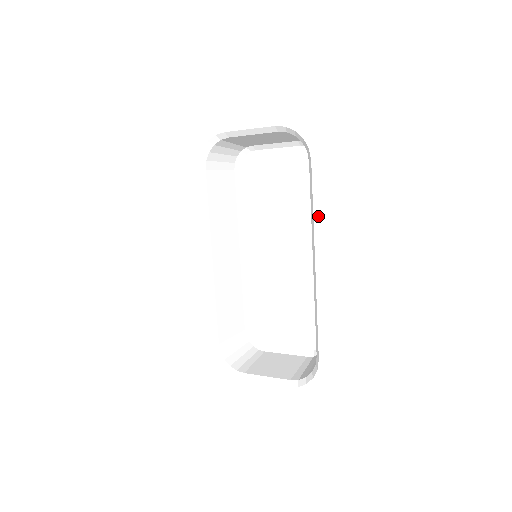
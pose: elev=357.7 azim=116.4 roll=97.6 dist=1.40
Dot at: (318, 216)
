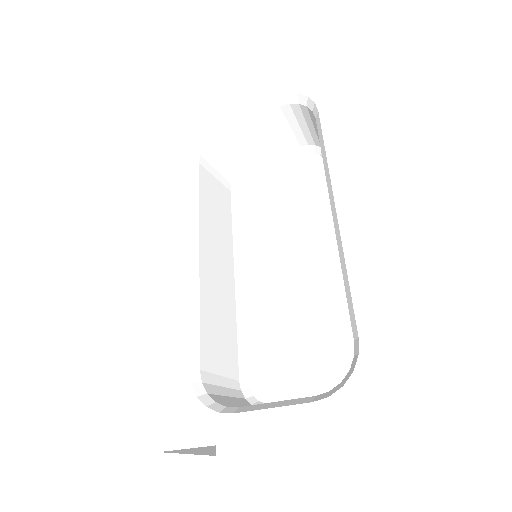
Dot at: (333, 156)
